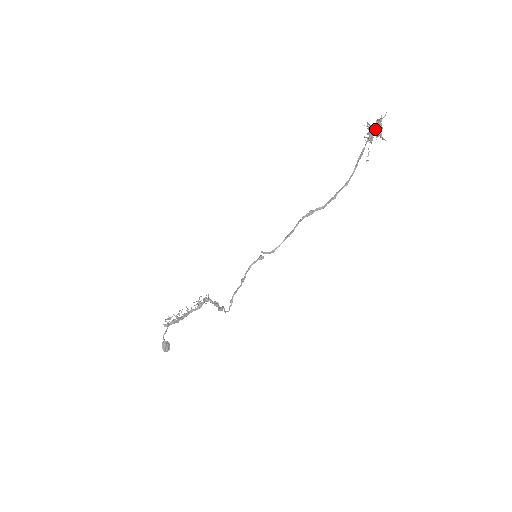
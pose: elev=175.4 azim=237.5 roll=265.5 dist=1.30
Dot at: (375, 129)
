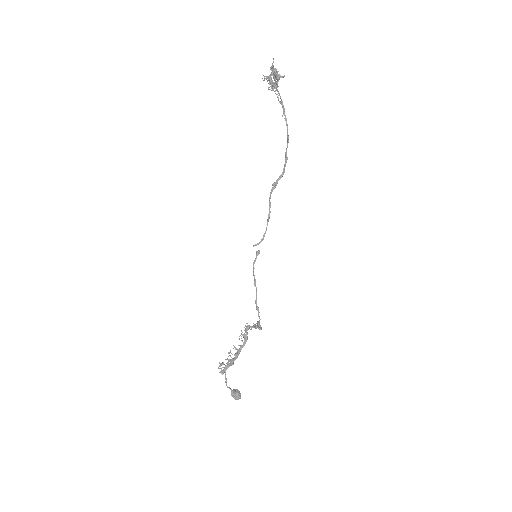
Dot at: (274, 77)
